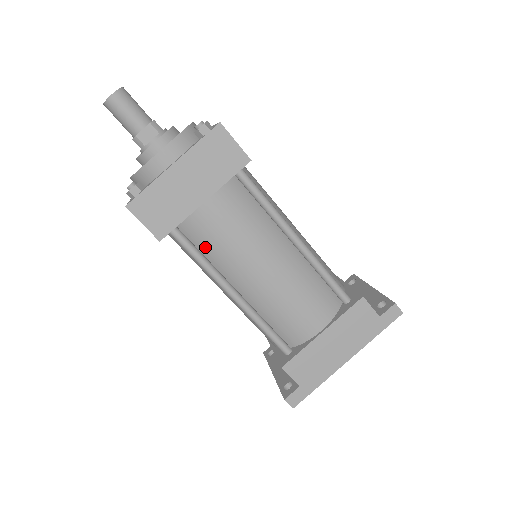
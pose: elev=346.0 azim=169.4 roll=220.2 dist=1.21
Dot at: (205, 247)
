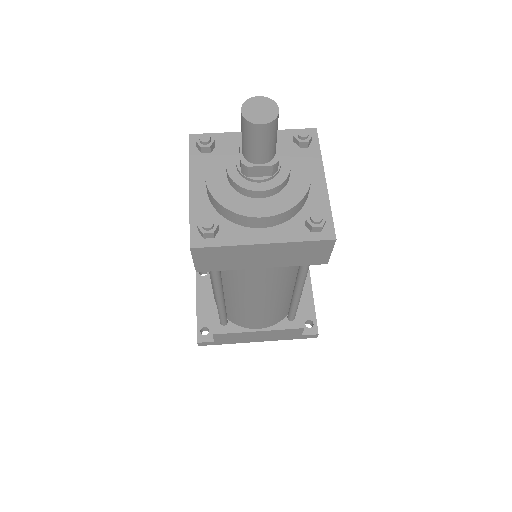
Dot at: (228, 274)
